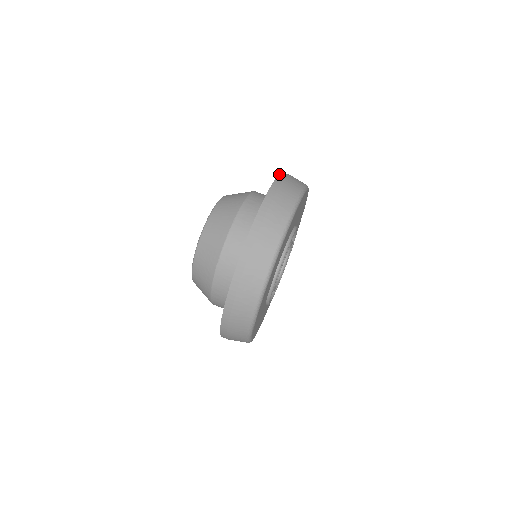
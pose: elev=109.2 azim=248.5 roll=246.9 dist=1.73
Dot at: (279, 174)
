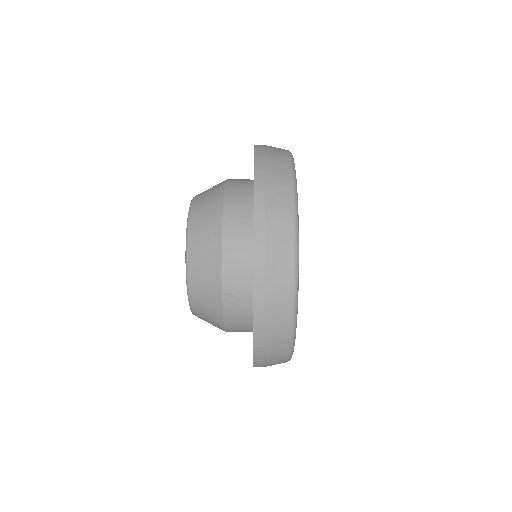
Dot at: (253, 285)
